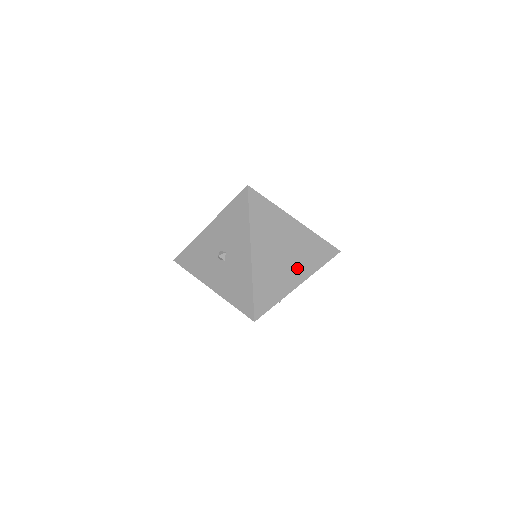
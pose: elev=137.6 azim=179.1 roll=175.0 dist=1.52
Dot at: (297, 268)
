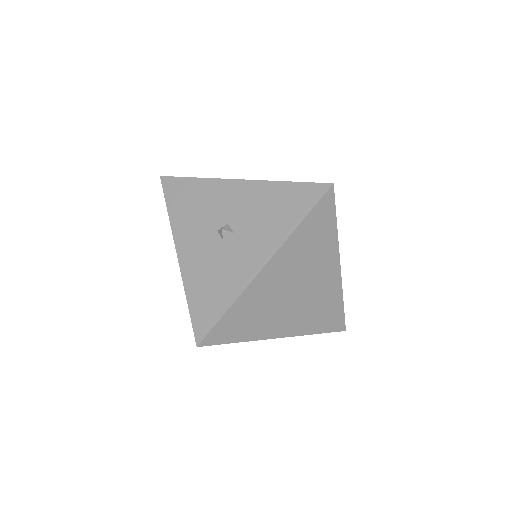
Dot at: (293, 318)
